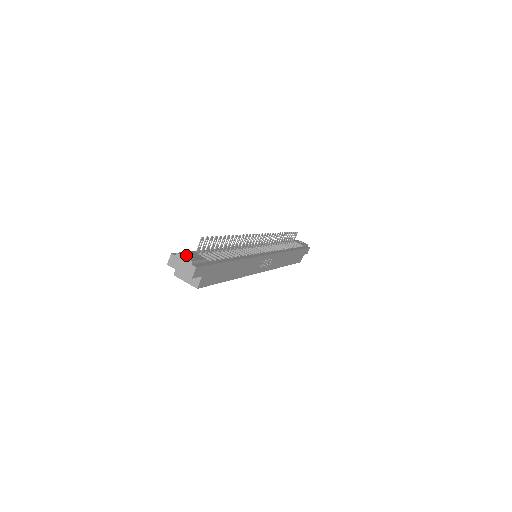
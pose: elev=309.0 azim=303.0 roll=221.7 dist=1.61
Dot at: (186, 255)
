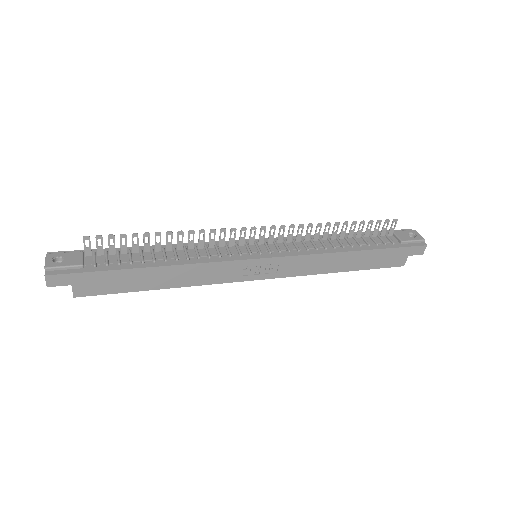
Dot at: (58, 257)
